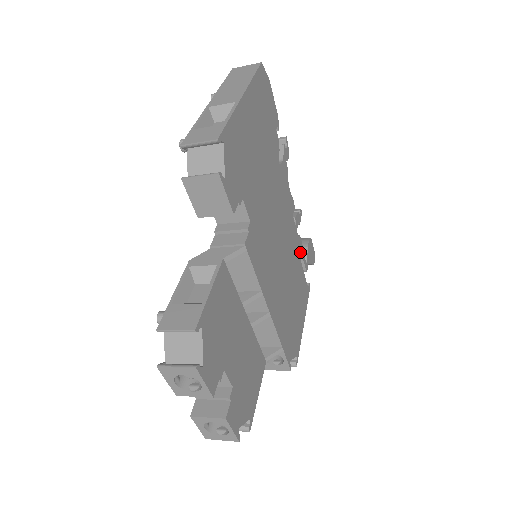
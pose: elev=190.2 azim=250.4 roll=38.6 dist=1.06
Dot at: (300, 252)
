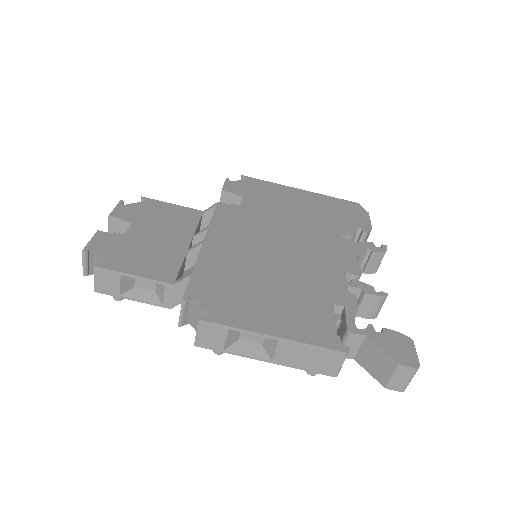
Dot at: (341, 302)
